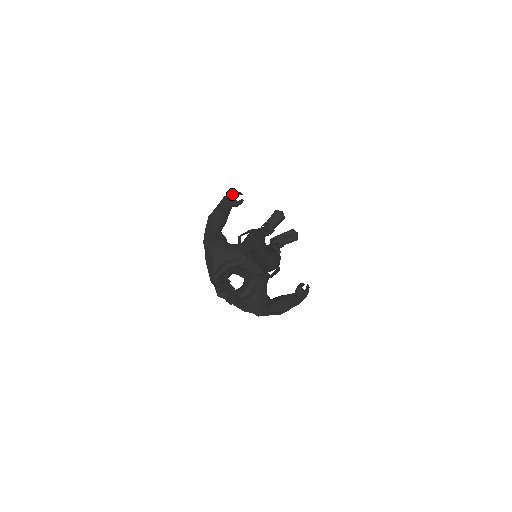
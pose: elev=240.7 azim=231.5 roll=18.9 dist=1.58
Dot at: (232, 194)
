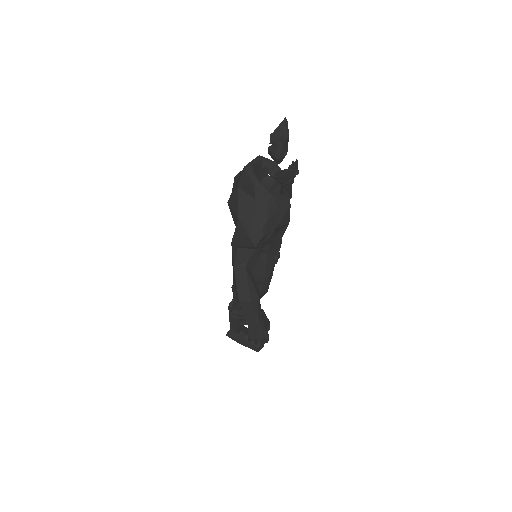
Dot at: occluded
